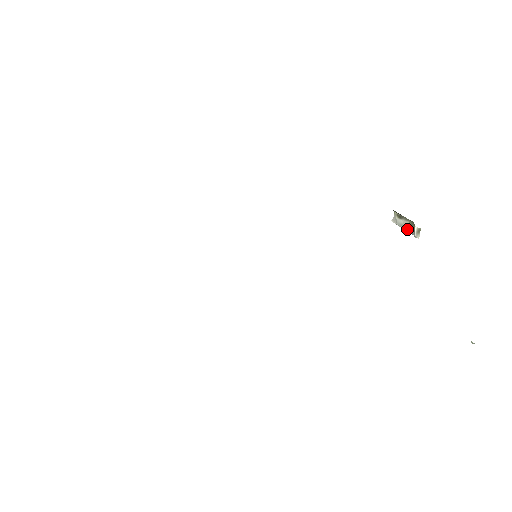
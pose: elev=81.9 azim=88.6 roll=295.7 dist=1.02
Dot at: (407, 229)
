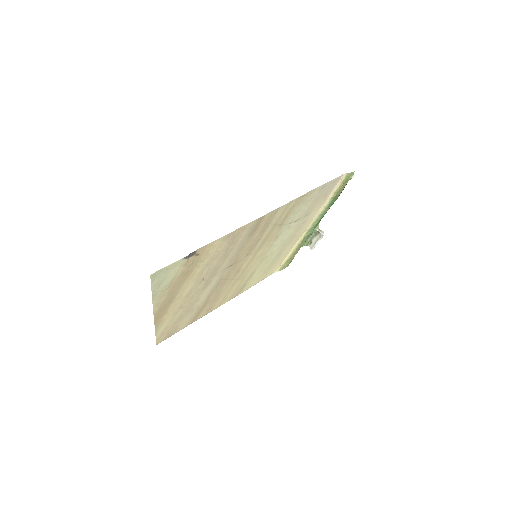
Dot at: (318, 240)
